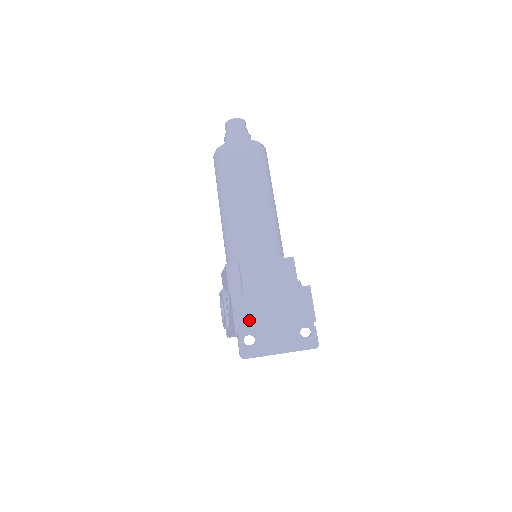
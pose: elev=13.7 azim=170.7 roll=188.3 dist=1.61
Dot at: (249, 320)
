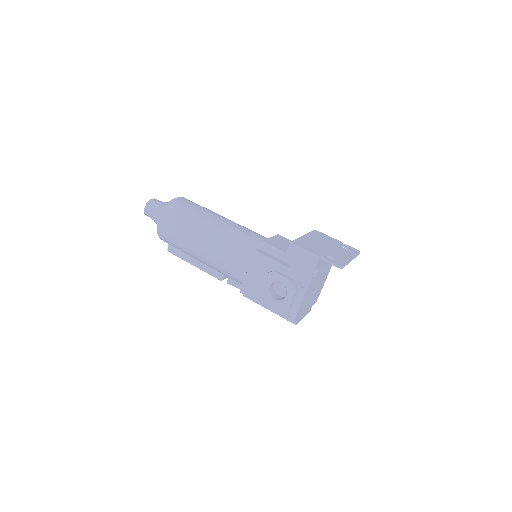
Dot at: (316, 250)
